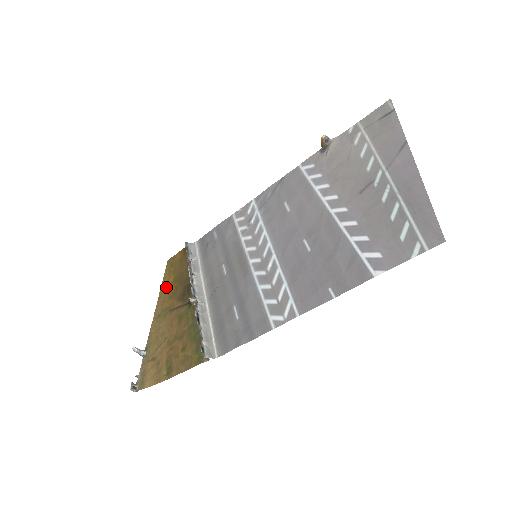
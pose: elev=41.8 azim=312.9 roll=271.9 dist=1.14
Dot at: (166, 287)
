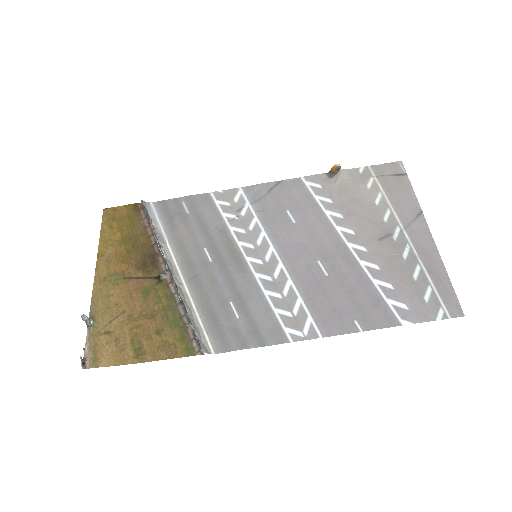
Dot at: (110, 244)
